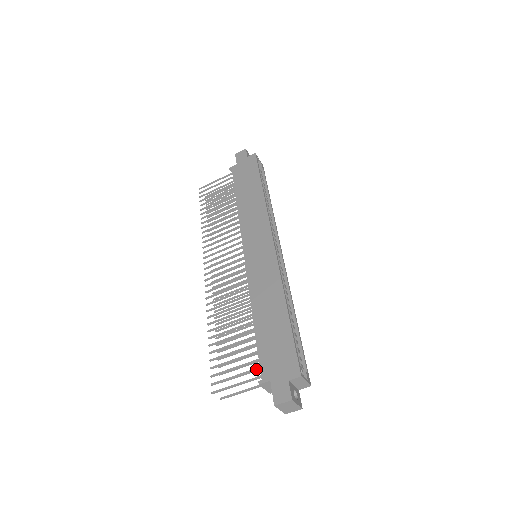
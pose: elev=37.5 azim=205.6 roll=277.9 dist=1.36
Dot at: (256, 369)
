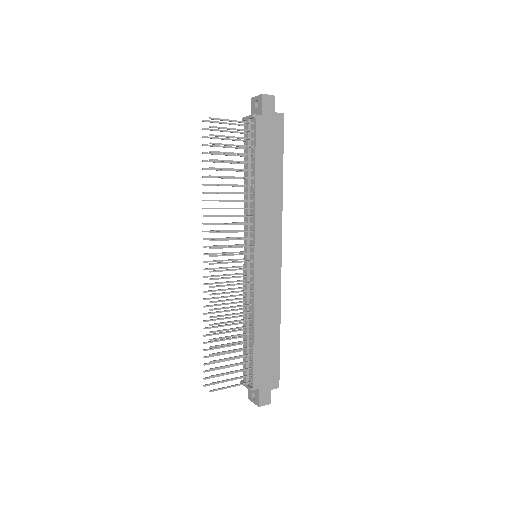
Dot at: (248, 376)
